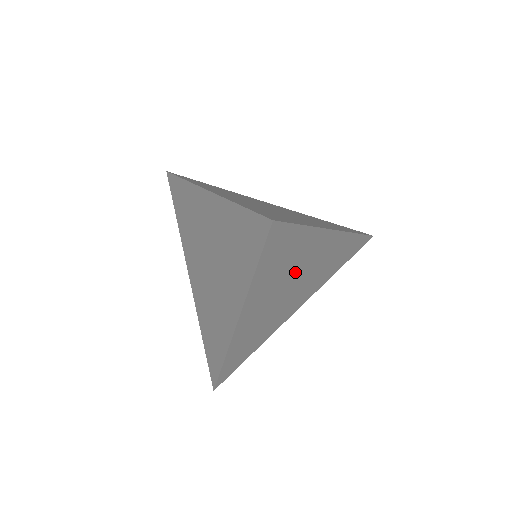
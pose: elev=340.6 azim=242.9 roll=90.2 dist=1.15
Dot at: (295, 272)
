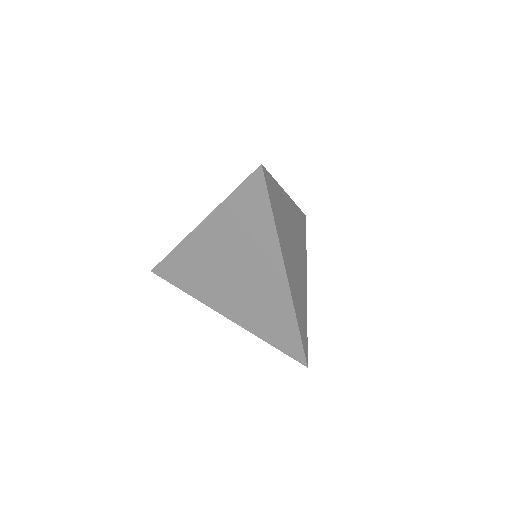
Dot at: (289, 230)
